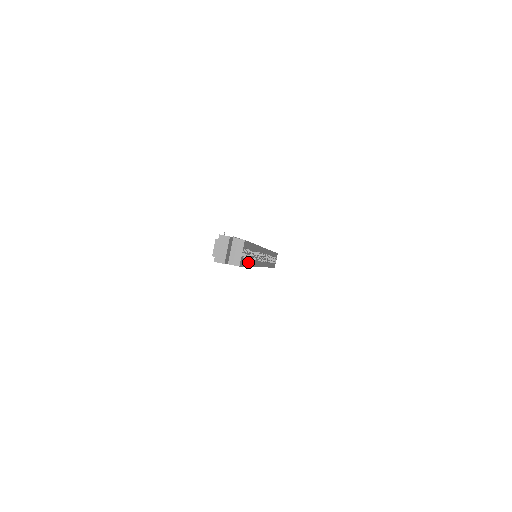
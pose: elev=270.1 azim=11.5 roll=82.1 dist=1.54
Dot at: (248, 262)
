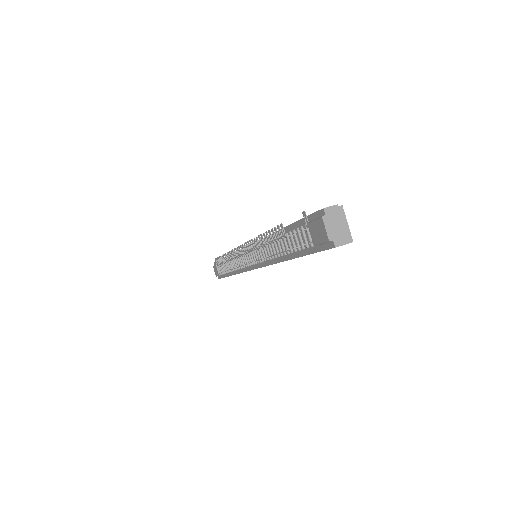
Dot at: occluded
